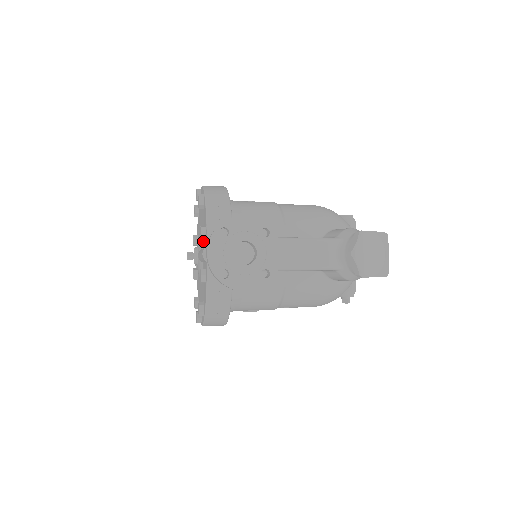
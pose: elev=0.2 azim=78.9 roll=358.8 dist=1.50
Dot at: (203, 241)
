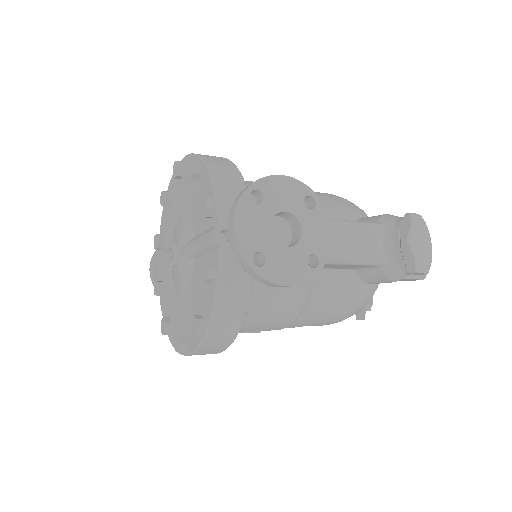
Dot at: (196, 227)
